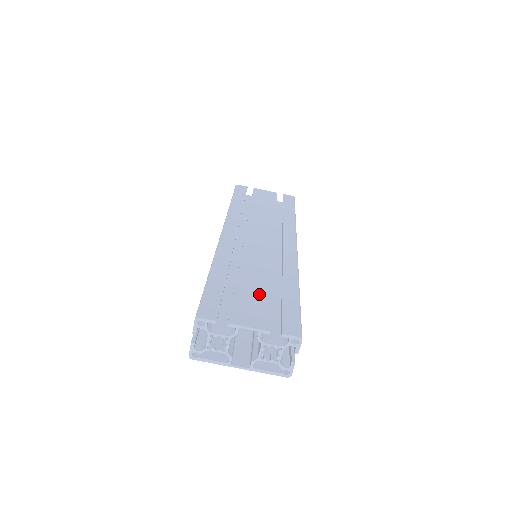
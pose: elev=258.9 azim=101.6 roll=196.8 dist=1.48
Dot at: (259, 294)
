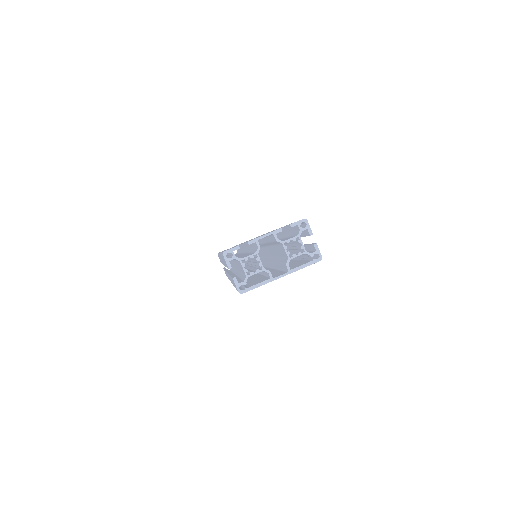
Dot at: occluded
